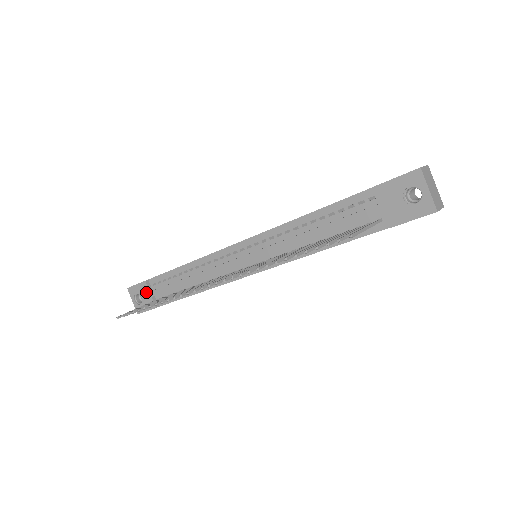
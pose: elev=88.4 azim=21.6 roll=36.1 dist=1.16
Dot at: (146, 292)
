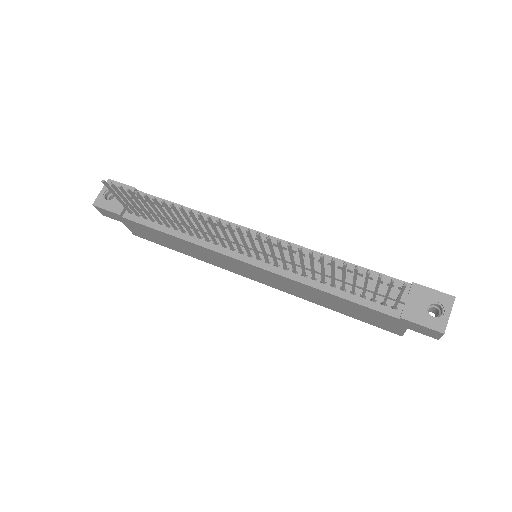
Dot at: (125, 196)
